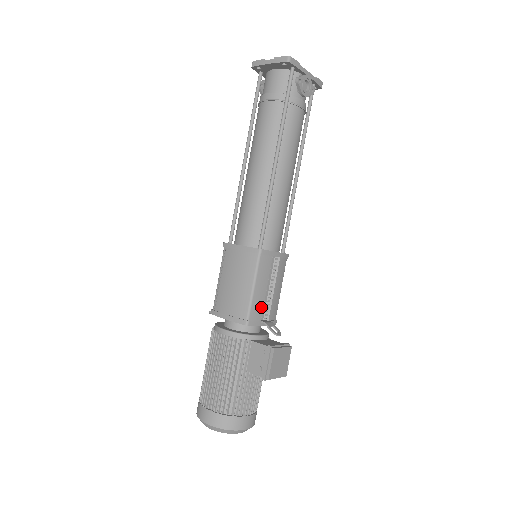
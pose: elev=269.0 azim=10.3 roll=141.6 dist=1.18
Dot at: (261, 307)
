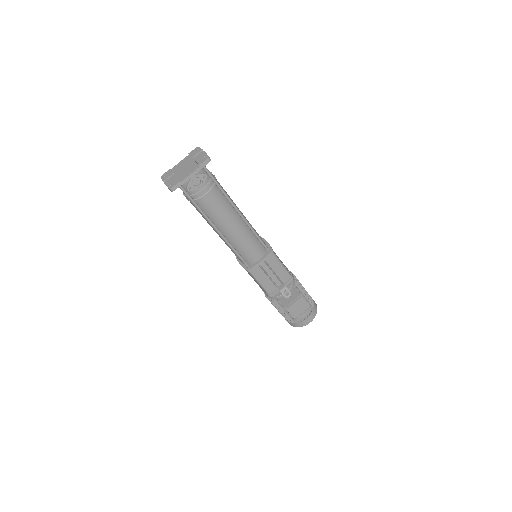
Dot at: (273, 285)
